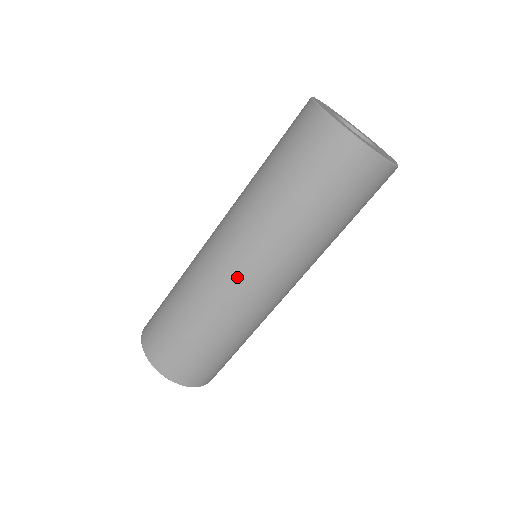
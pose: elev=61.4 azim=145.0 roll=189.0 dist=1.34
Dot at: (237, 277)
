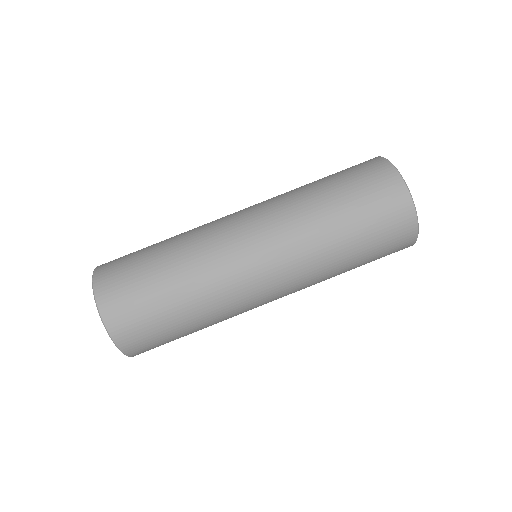
Dot at: (260, 284)
